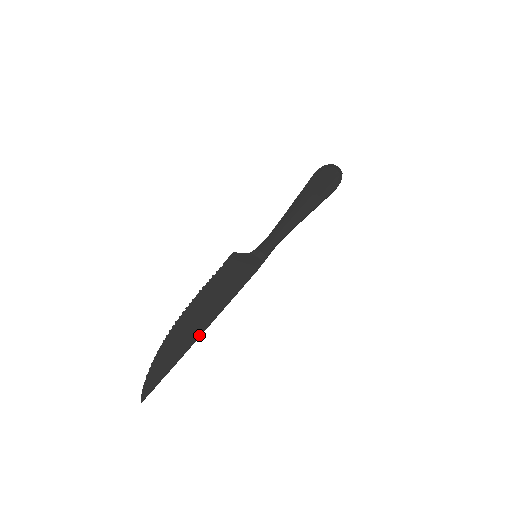
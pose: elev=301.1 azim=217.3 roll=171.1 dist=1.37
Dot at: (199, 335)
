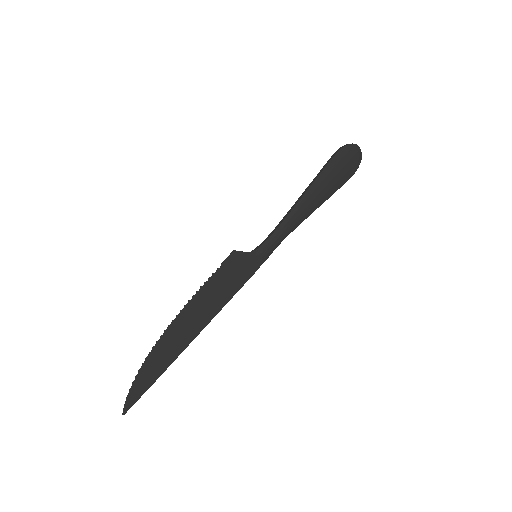
Dot at: (187, 345)
